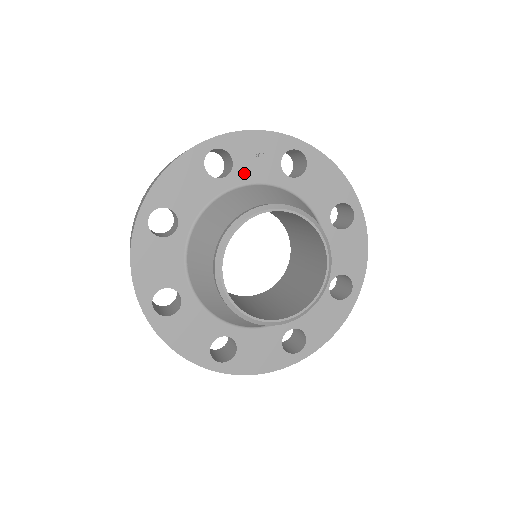
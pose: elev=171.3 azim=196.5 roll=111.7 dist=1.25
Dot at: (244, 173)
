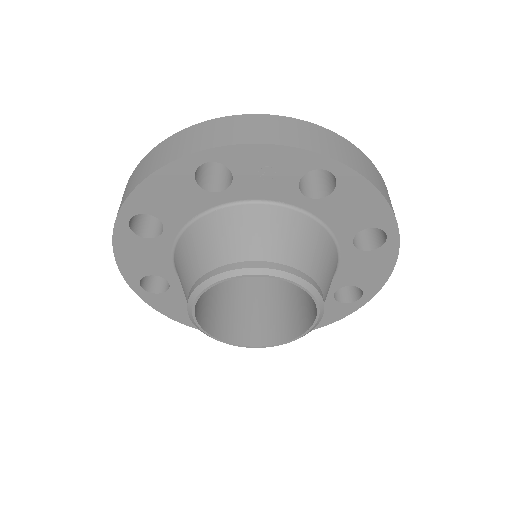
Dot at: (247, 189)
